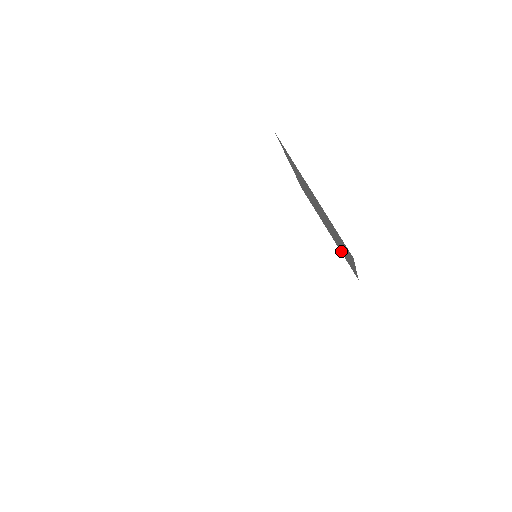
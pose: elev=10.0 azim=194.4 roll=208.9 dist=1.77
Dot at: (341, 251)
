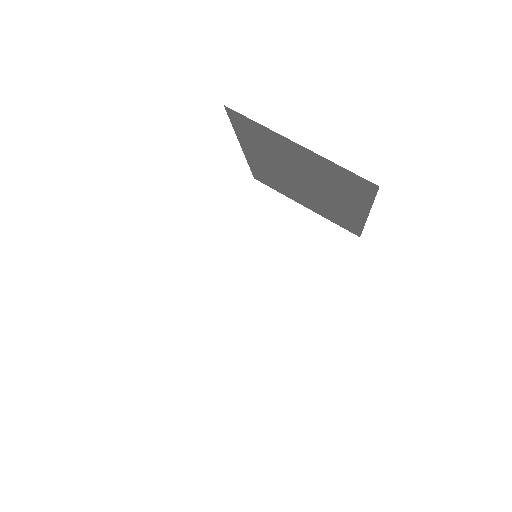
Dot at: (329, 216)
